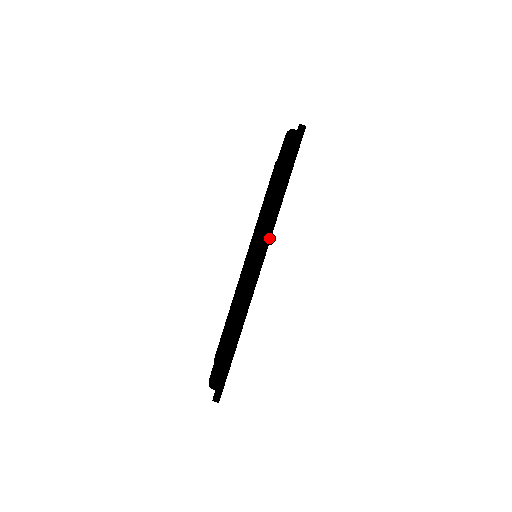
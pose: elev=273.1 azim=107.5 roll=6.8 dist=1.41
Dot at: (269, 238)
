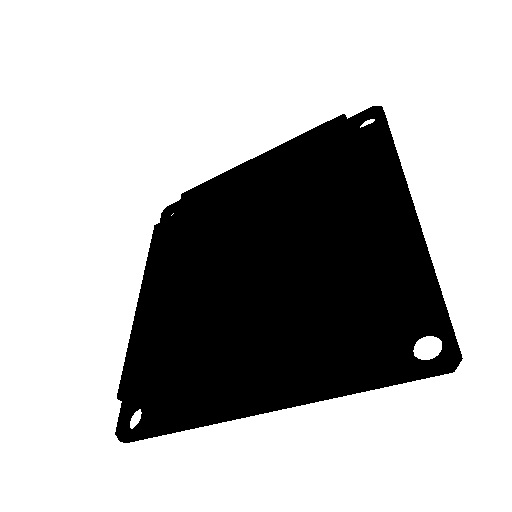
Dot at: (297, 405)
